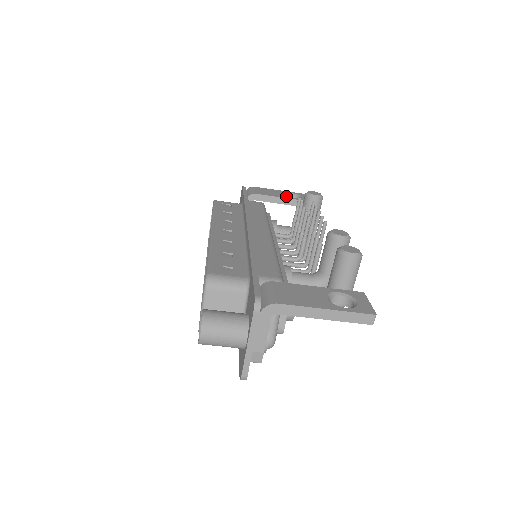
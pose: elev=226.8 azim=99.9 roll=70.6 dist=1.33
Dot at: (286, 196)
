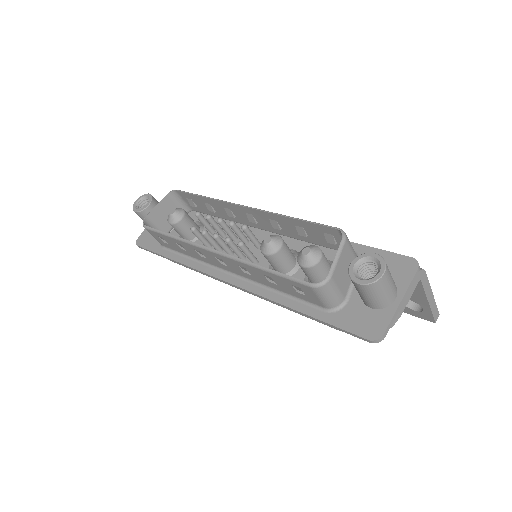
Dot at: occluded
